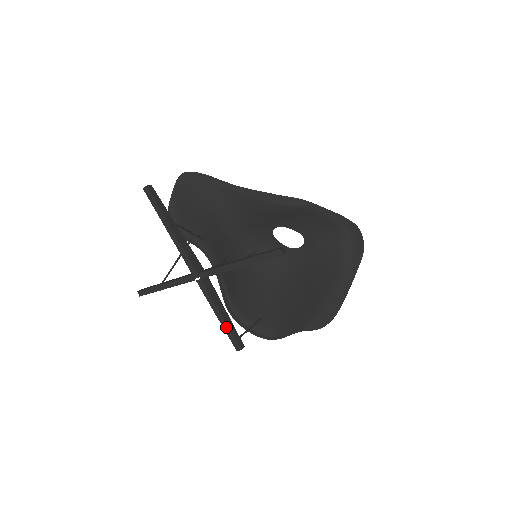
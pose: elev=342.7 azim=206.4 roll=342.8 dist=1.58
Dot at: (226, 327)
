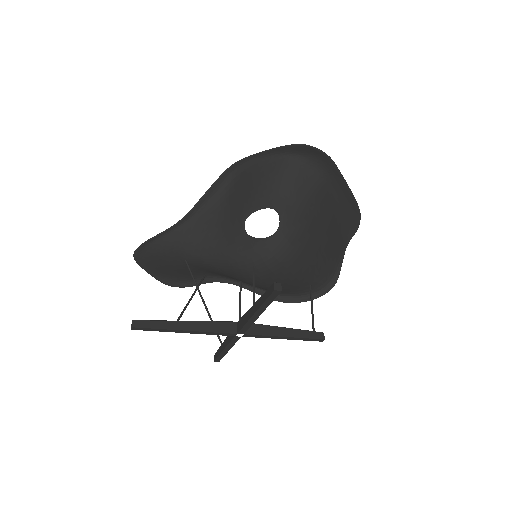
Dot at: (297, 339)
